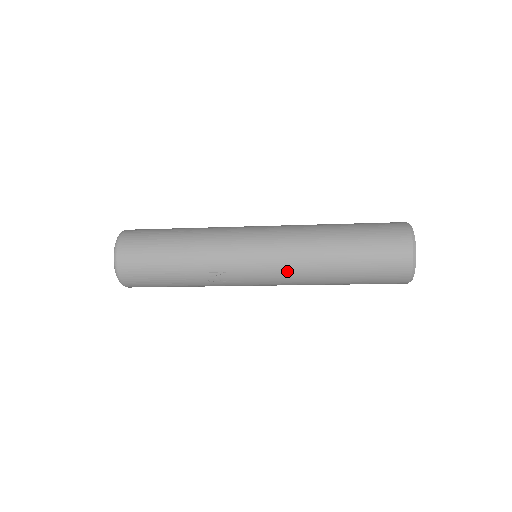
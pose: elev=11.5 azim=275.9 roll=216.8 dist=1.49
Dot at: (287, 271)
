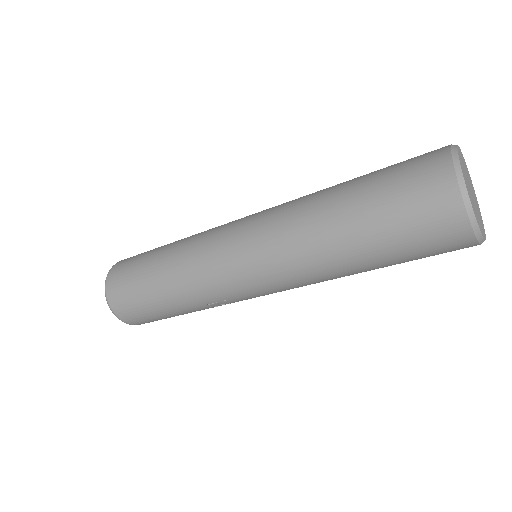
Dot at: (294, 284)
